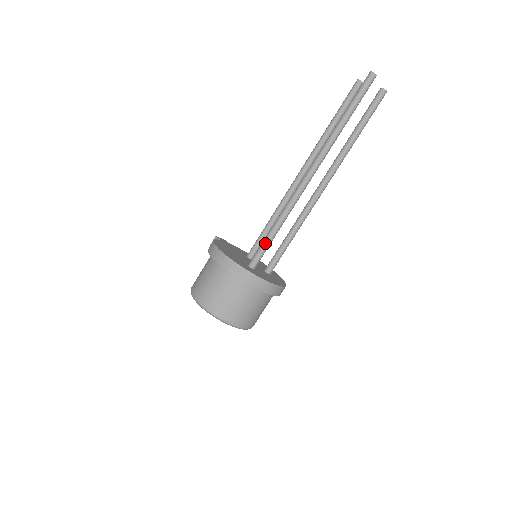
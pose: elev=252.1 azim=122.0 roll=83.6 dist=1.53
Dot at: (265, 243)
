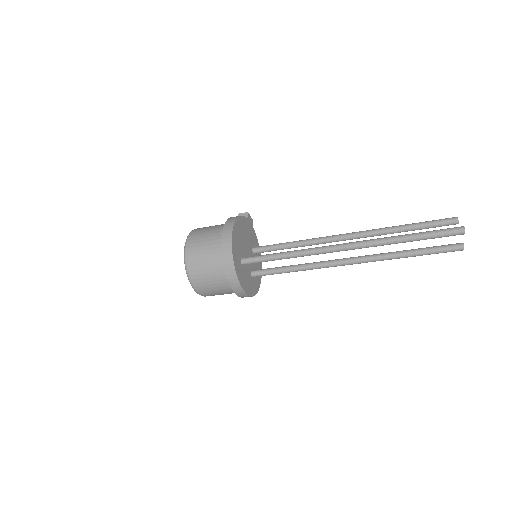
Dot at: (266, 257)
